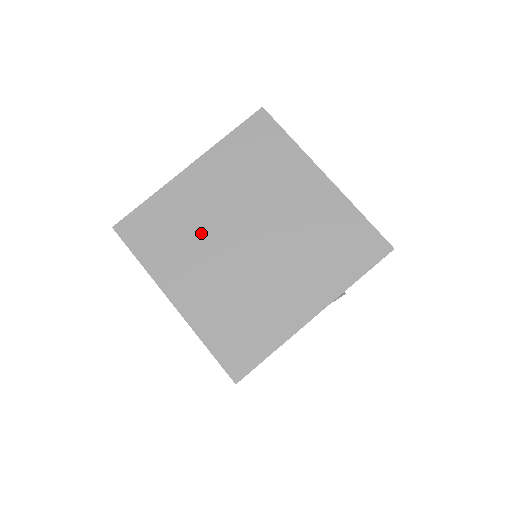
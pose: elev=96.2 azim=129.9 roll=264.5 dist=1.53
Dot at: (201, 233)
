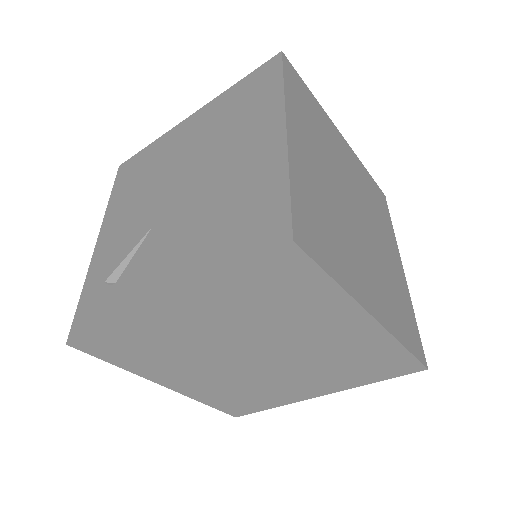
Dot at: (191, 353)
